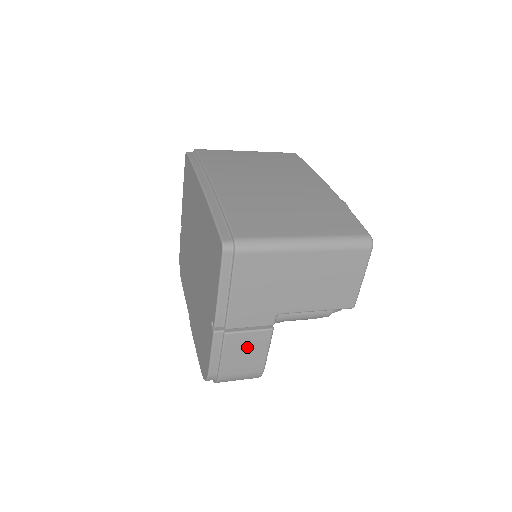
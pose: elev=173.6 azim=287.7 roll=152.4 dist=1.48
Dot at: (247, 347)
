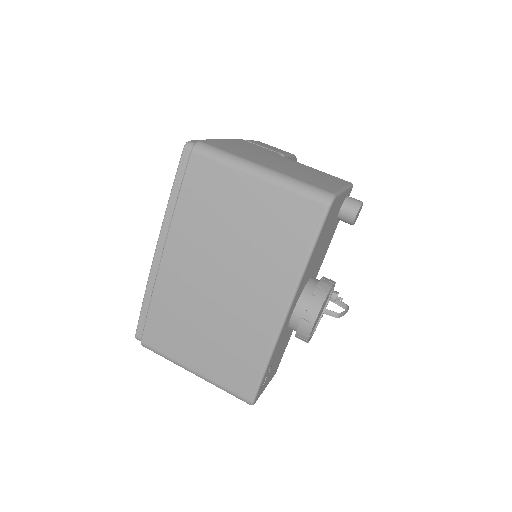
Dot at: occluded
